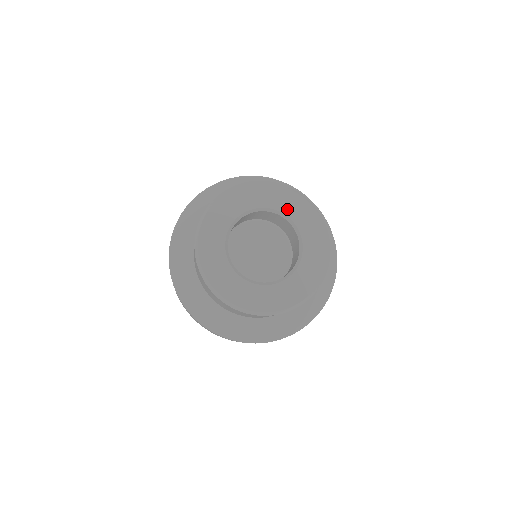
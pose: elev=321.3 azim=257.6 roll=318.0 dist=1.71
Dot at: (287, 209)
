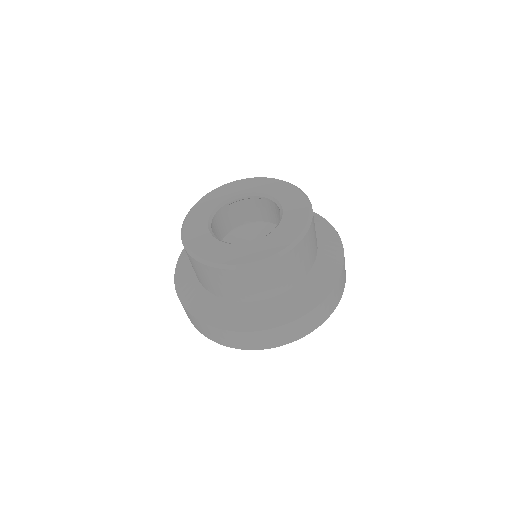
Dot at: (239, 191)
